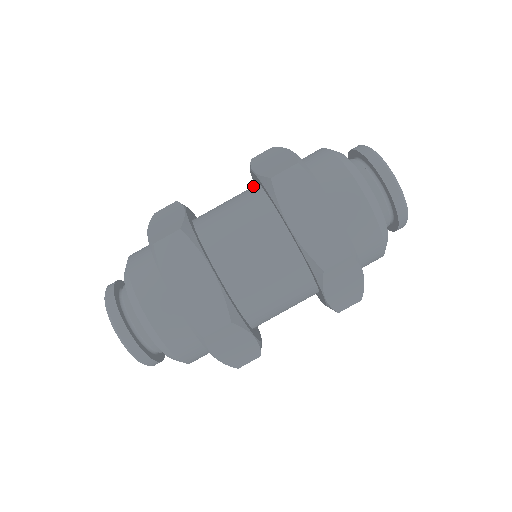
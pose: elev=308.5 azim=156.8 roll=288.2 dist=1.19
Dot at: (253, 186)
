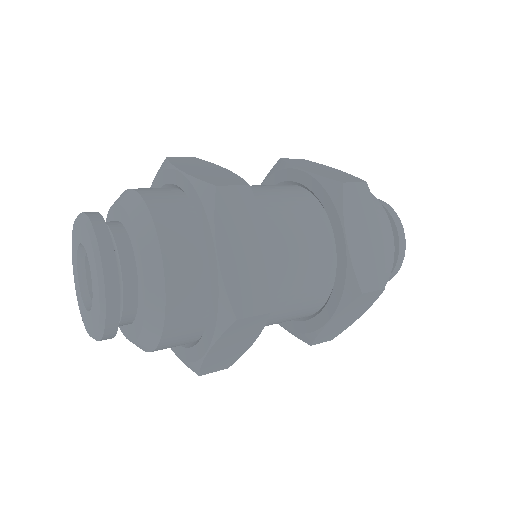
Dot at: occluded
